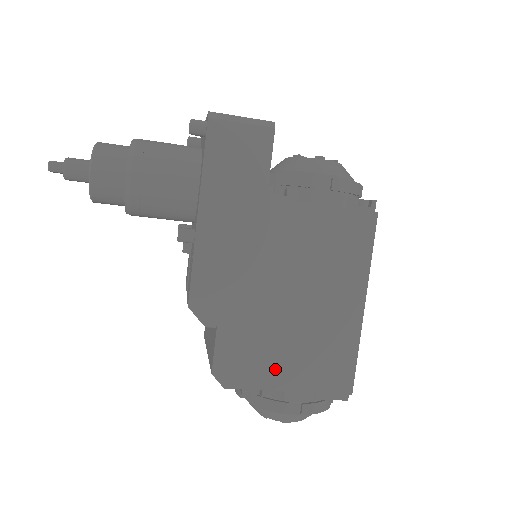
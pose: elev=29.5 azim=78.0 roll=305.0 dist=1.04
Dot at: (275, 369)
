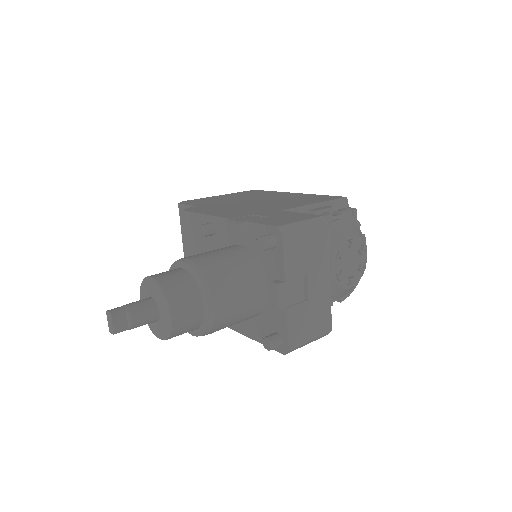
Dot at: occluded
